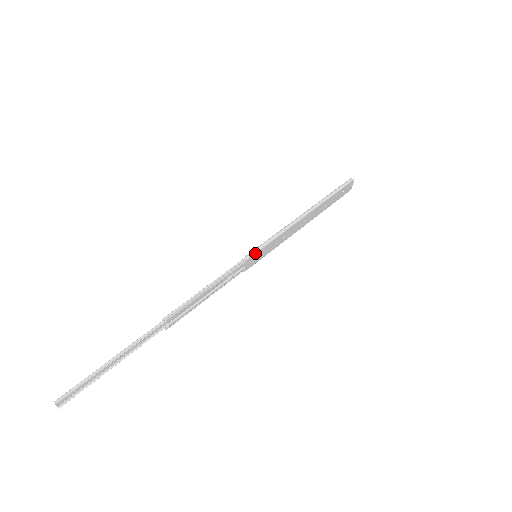
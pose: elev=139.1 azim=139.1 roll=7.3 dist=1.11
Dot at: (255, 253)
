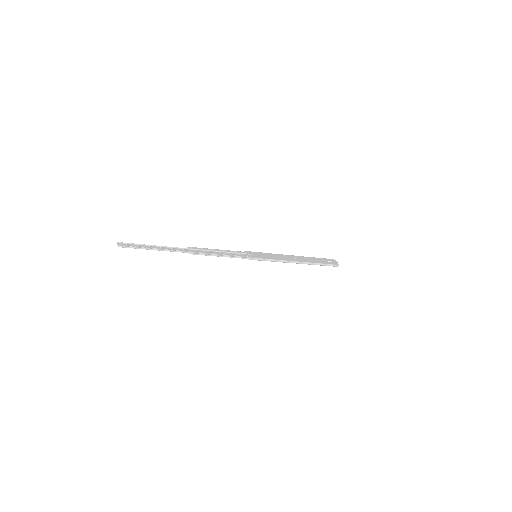
Dot at: (252, 252)
